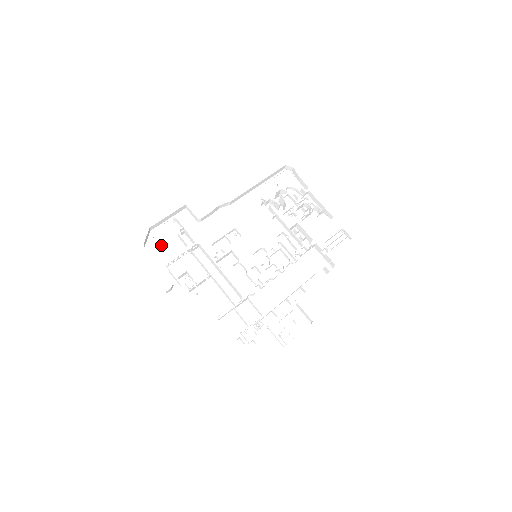
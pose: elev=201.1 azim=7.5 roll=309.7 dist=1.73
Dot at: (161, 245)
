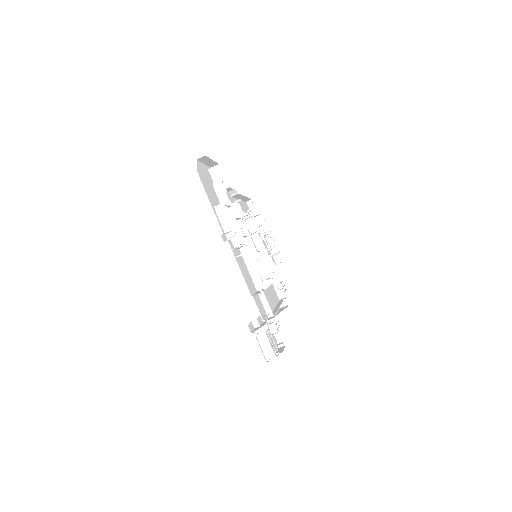
Dot at: (206, 182)
